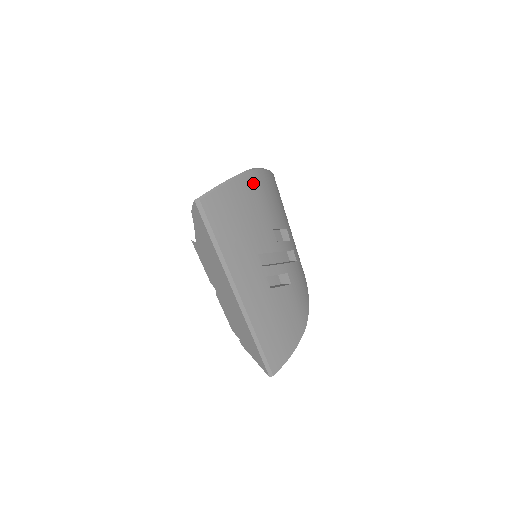
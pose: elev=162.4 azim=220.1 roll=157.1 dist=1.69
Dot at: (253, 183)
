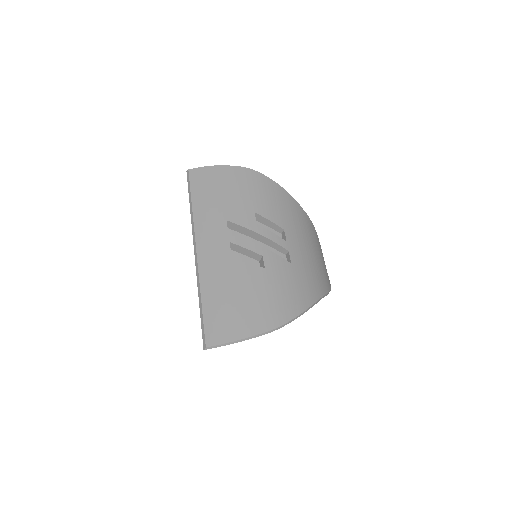
Dot at: (243, 175)
